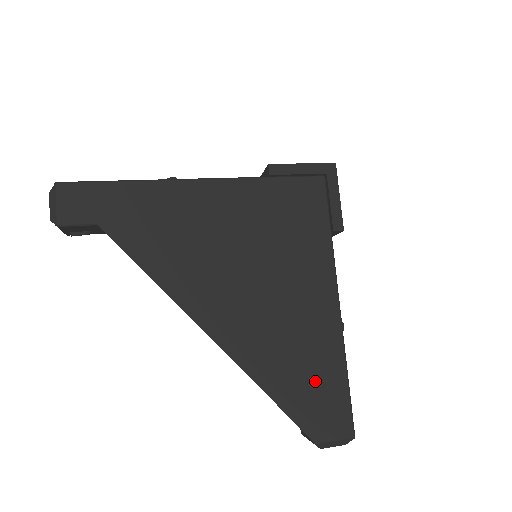
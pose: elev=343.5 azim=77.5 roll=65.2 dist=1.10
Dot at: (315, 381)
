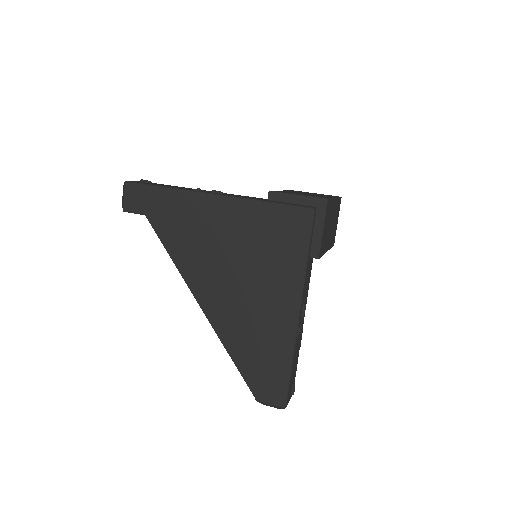
Dot at: (266, 361)
